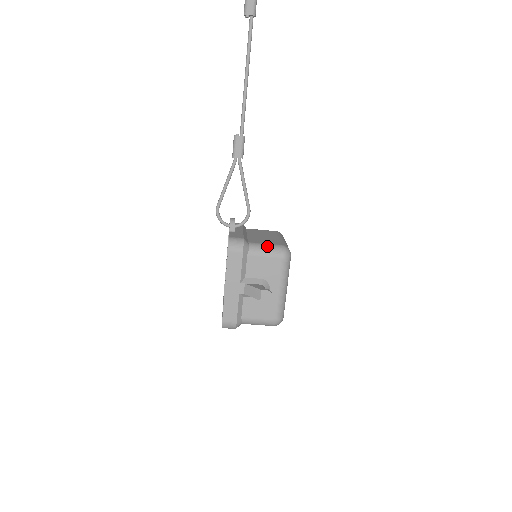
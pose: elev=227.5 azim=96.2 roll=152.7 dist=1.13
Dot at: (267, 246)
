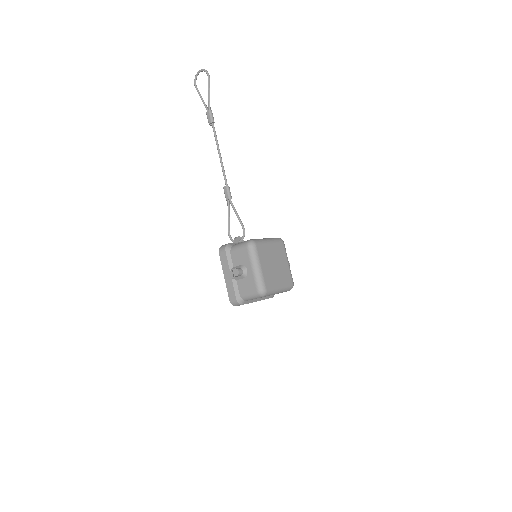
Dot at: (240, 243)
